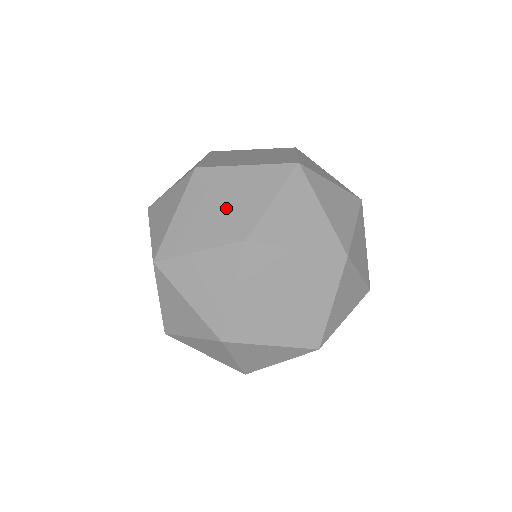
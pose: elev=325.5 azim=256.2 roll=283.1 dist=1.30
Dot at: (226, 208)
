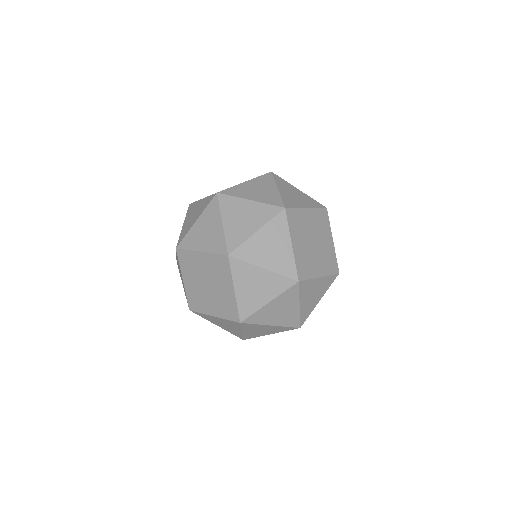
Dot at: occluded
